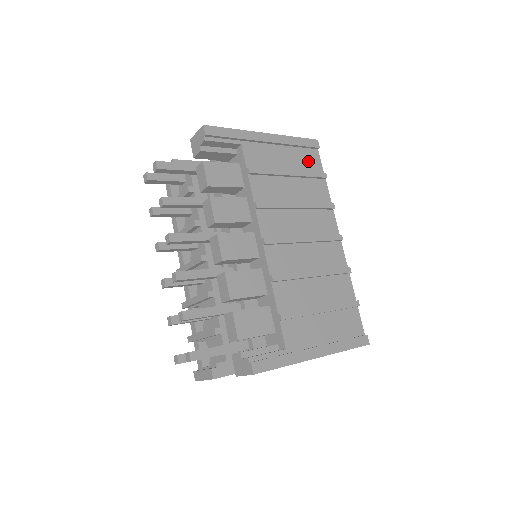
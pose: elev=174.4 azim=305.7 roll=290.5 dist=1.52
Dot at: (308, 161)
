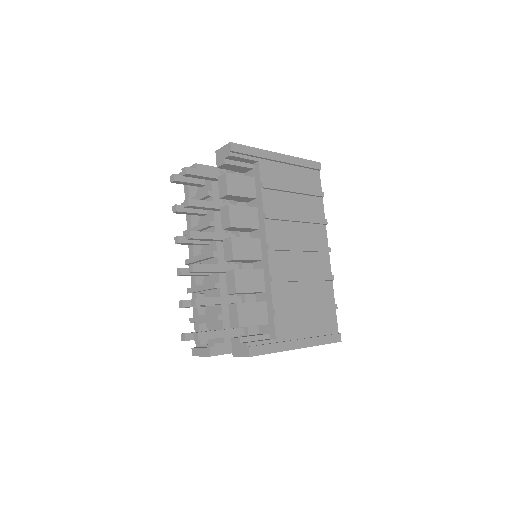
Dot at: (310, 180)
